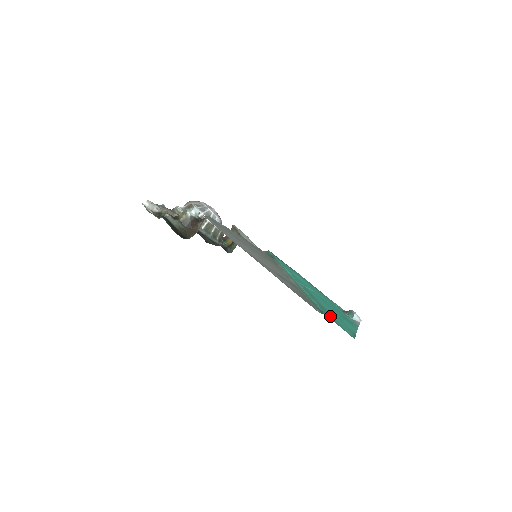
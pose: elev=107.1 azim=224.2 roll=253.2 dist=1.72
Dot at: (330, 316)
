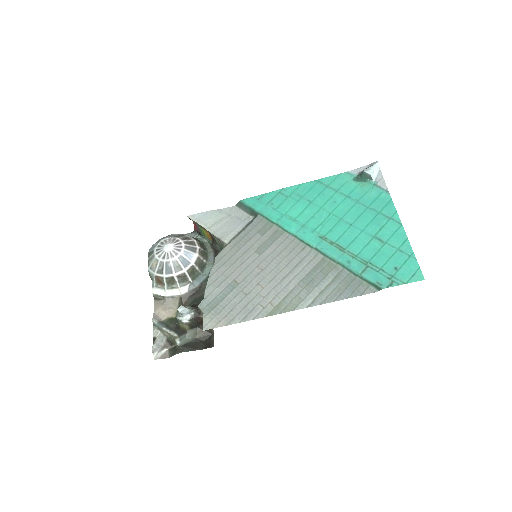
Dot at: (383, 275)
